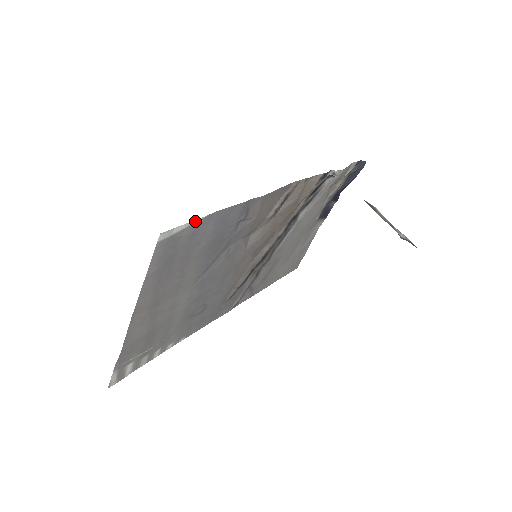
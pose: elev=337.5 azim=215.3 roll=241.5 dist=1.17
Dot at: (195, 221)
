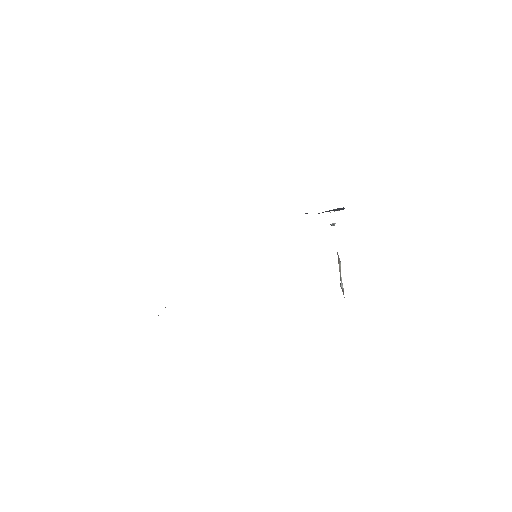
Dot at: occluded
